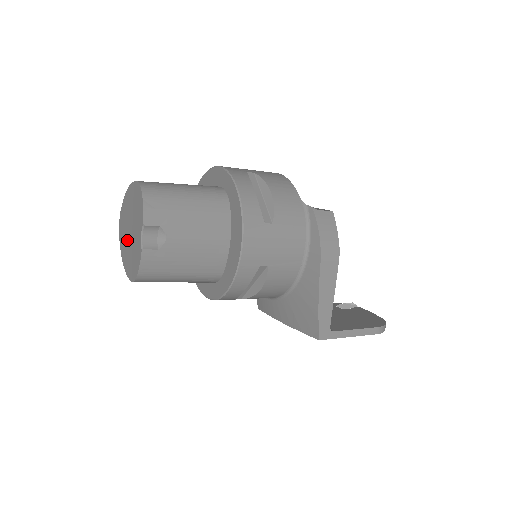
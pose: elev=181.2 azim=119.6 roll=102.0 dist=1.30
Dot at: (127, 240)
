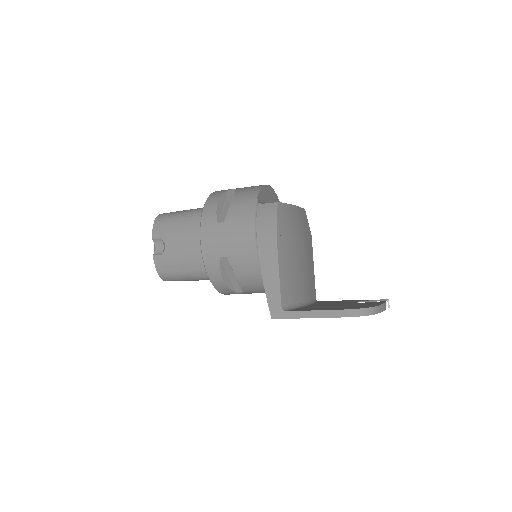
Dot at: occluded
